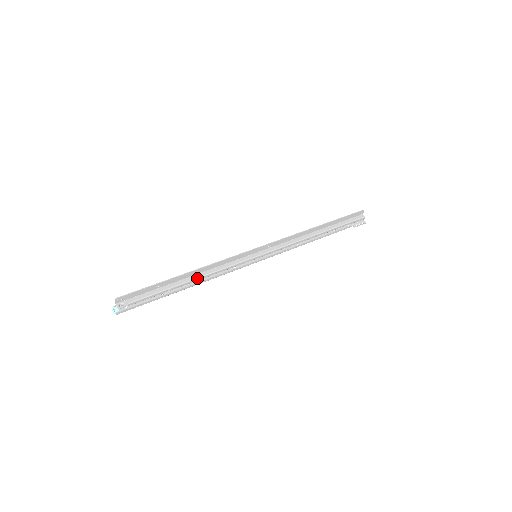
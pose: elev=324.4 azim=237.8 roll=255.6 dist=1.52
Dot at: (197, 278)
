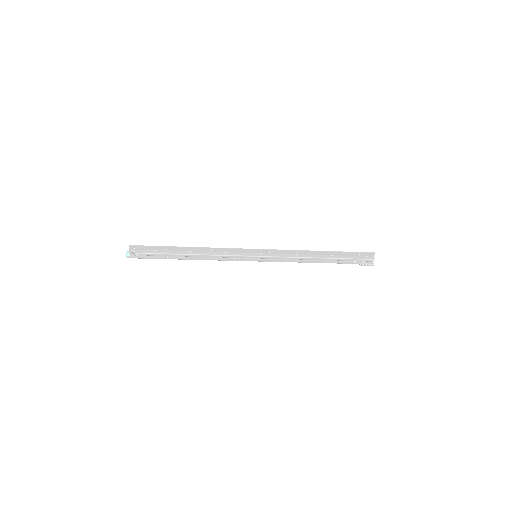
Dot at: (199, 254)
